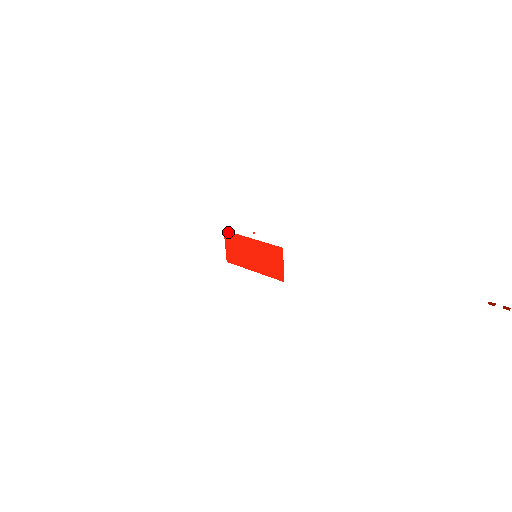
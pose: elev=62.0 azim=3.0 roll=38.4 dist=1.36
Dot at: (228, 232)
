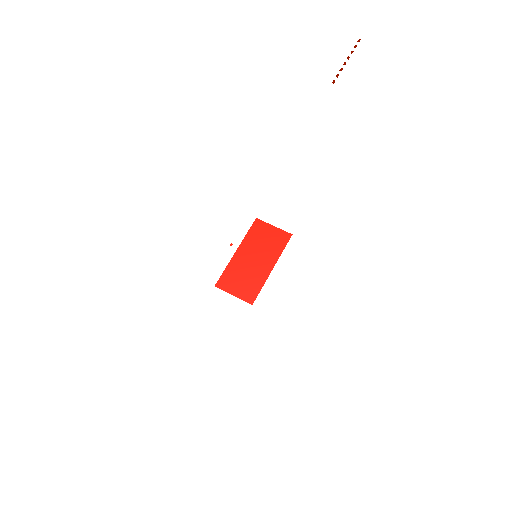
Dot at: (219, 281)
